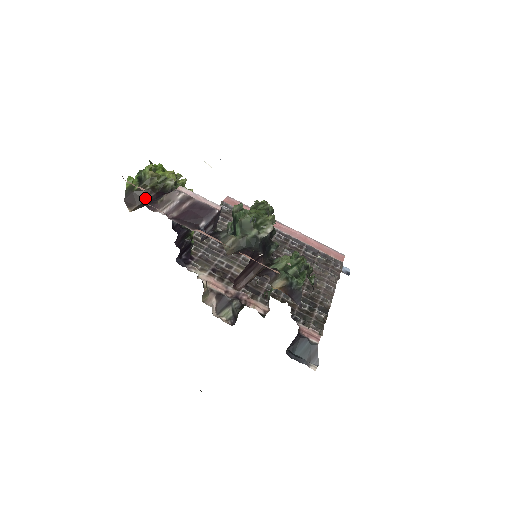
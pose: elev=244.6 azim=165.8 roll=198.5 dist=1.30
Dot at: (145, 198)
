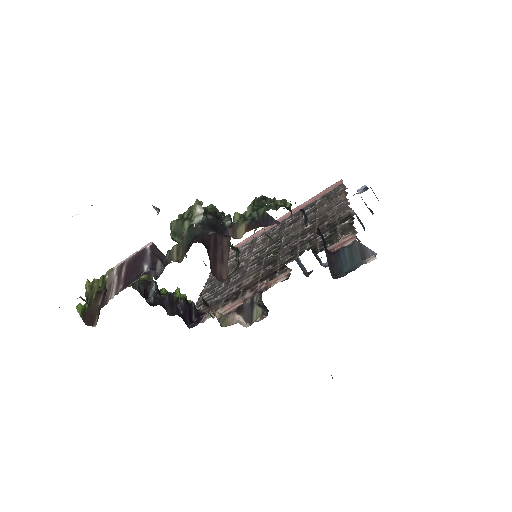
Dot at: (98, 305)
